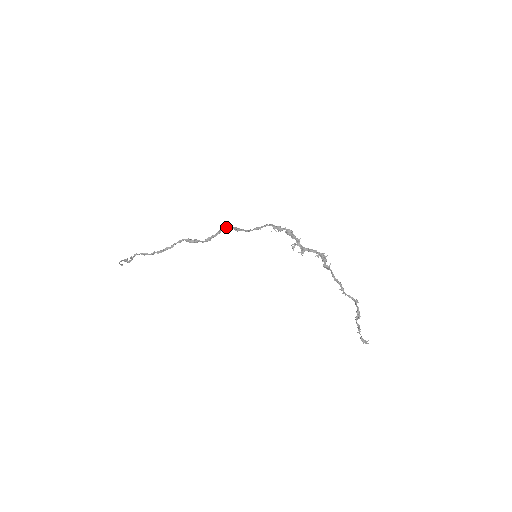
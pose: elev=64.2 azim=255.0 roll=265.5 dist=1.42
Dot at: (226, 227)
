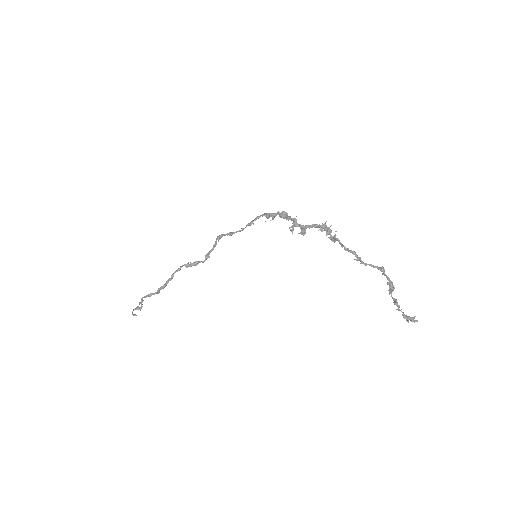
Dot at: (220, 236)
